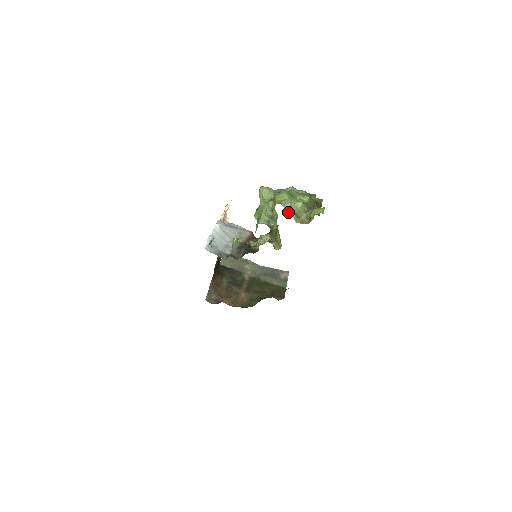
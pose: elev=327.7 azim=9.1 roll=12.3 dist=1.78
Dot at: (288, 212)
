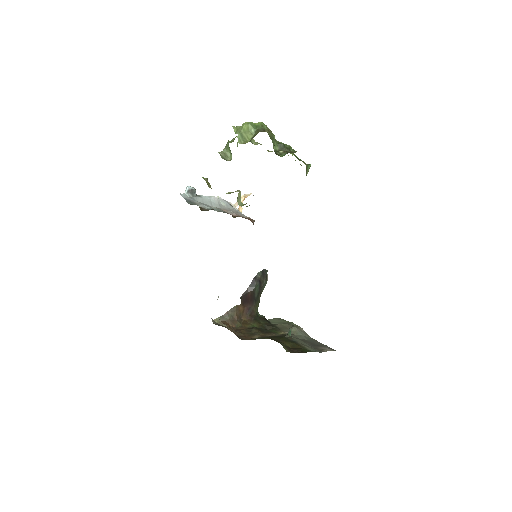
Dot at: (235, 133)
